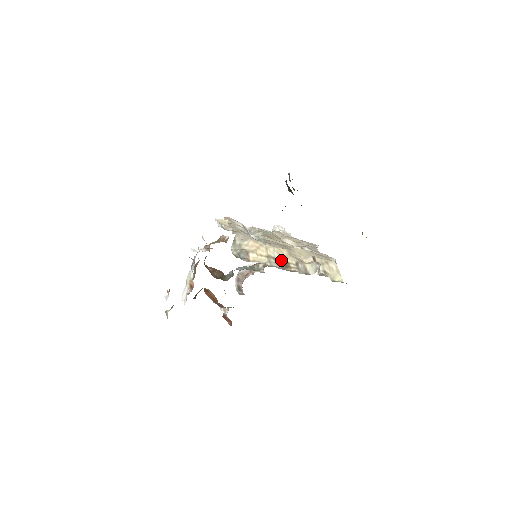
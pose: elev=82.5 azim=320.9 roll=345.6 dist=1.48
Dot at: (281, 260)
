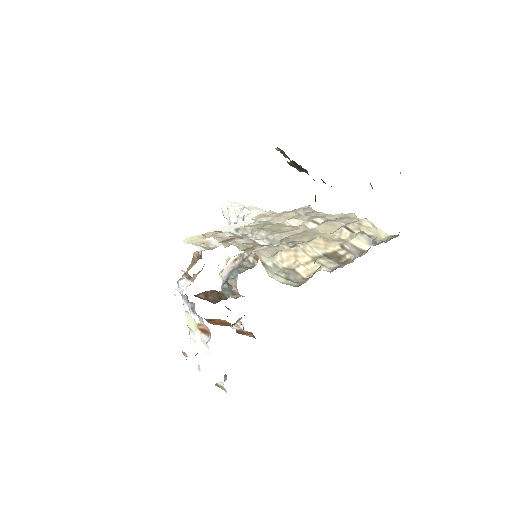
Dot at: (327, 254)
